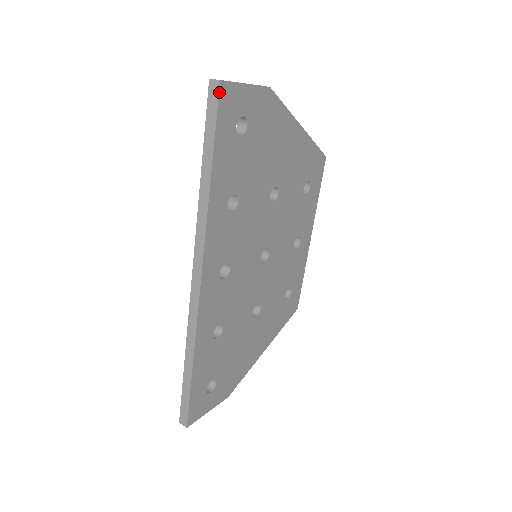
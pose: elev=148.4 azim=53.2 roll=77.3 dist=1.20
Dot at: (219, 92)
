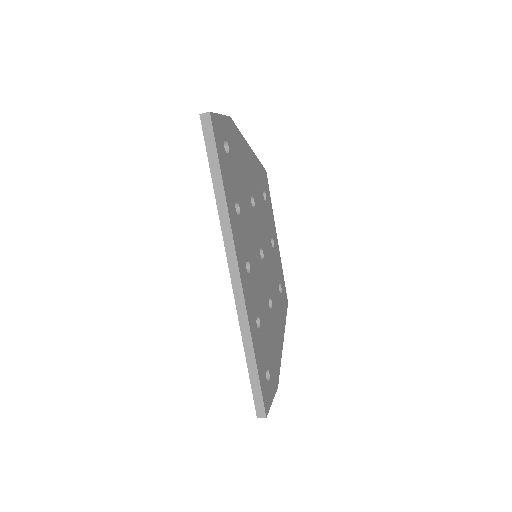
Dot at: (211, 121)
